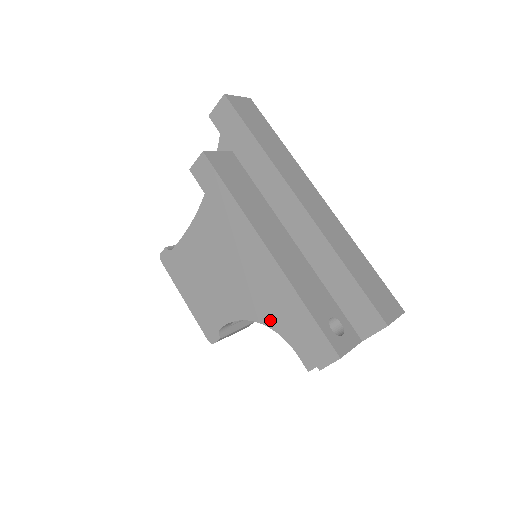
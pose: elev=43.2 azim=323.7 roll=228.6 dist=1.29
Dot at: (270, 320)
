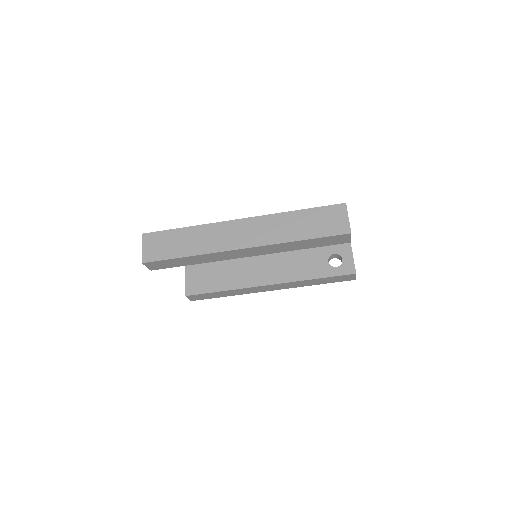
Dot at: occluded
